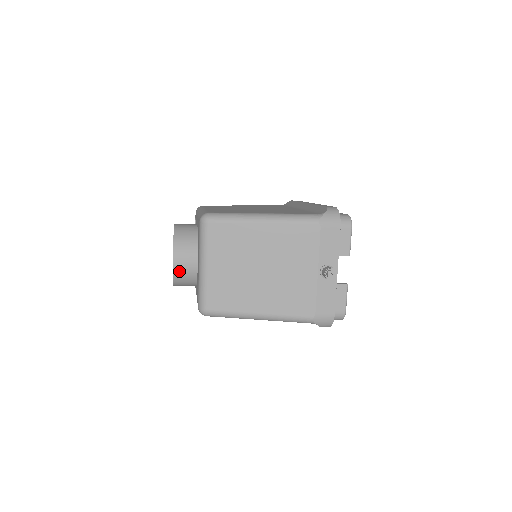
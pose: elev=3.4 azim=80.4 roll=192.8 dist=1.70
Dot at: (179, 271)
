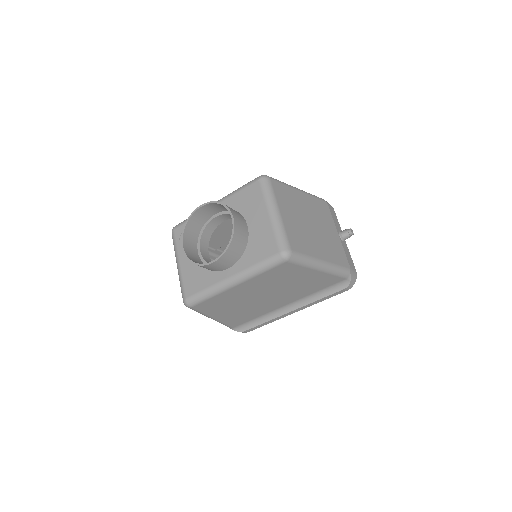
Dot at: (237, 231)
